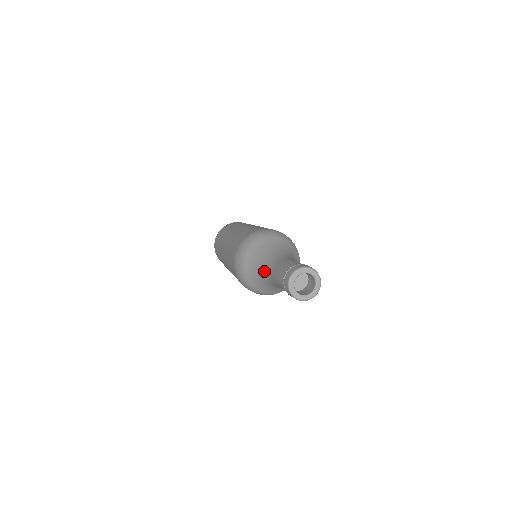
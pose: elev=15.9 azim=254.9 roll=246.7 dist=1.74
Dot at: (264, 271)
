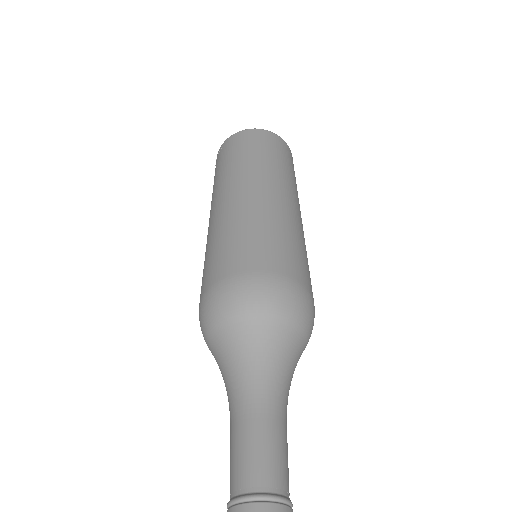
Dot at: occluded
